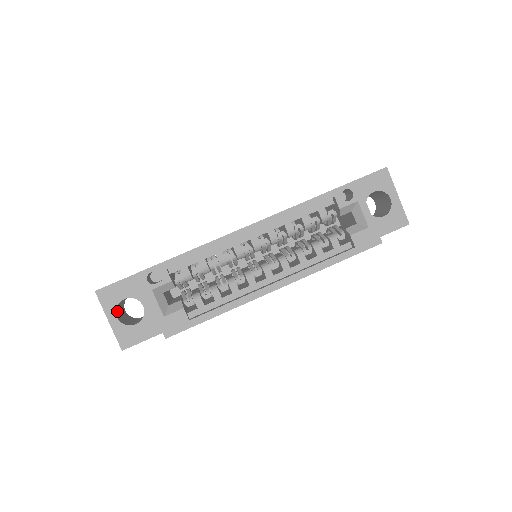
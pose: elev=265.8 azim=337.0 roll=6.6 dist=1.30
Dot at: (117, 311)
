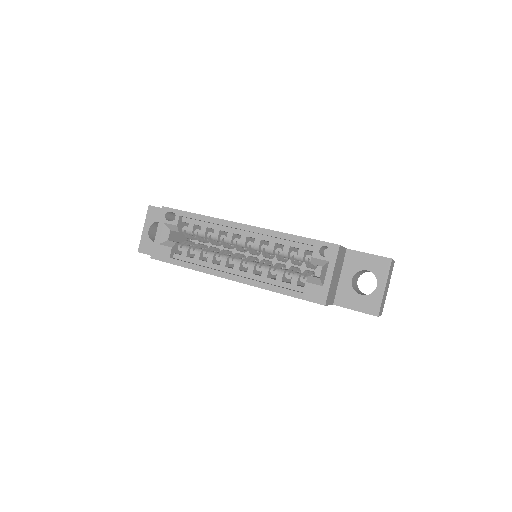
Dot at: (153, 227)
